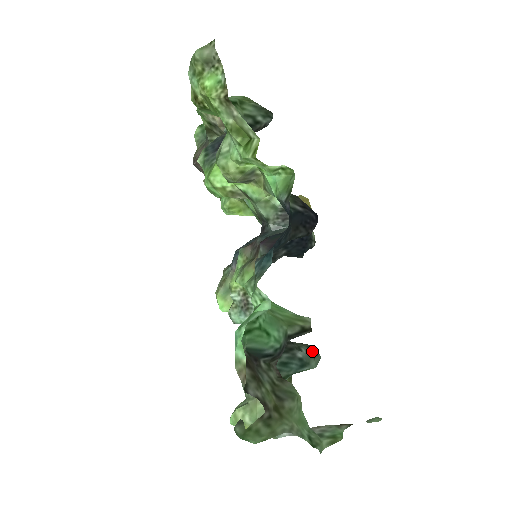
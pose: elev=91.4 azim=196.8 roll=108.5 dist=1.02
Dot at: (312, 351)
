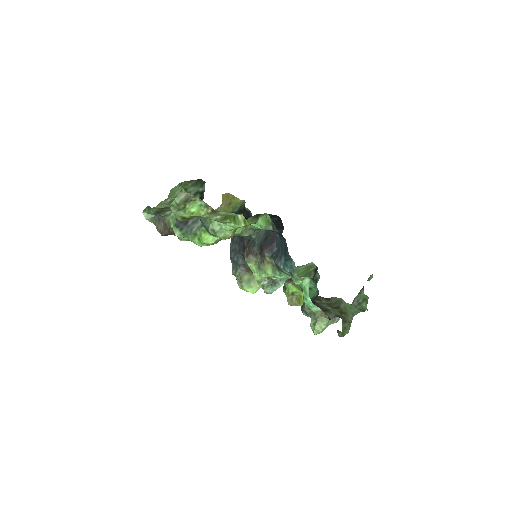
Dot at: occluded
